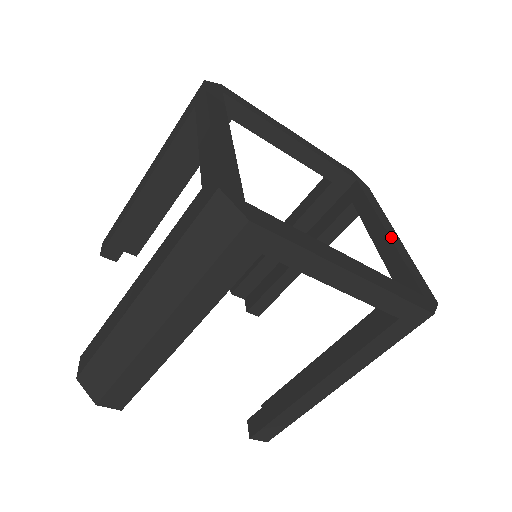
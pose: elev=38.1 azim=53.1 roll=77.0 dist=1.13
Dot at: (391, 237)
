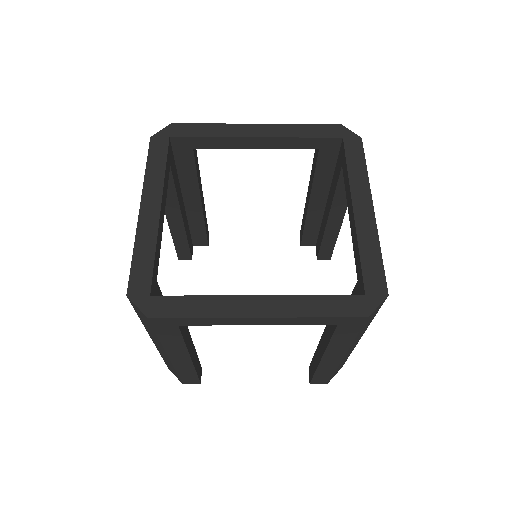
Dot at: (357, 218)
